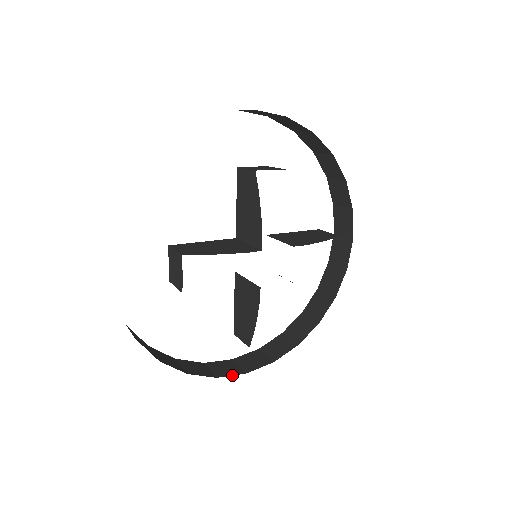
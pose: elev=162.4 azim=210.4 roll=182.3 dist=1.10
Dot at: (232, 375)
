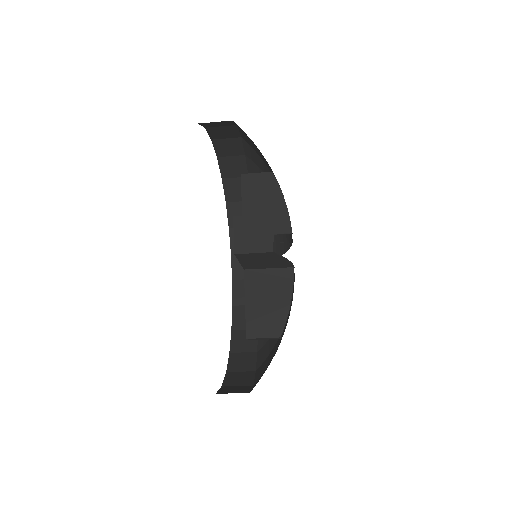
Dot at: occluded
